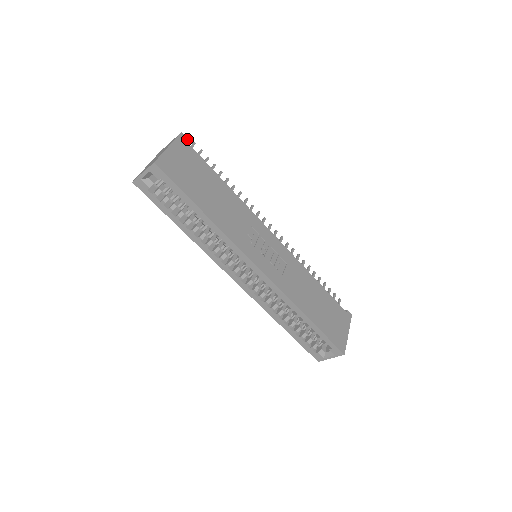
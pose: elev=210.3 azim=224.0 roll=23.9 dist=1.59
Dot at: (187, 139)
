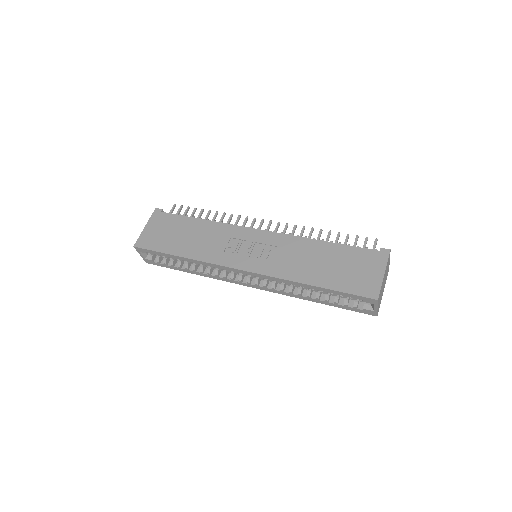
Dot at: (161, 209)
